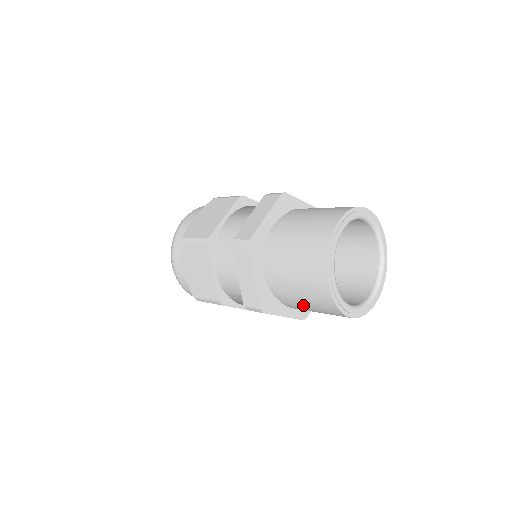
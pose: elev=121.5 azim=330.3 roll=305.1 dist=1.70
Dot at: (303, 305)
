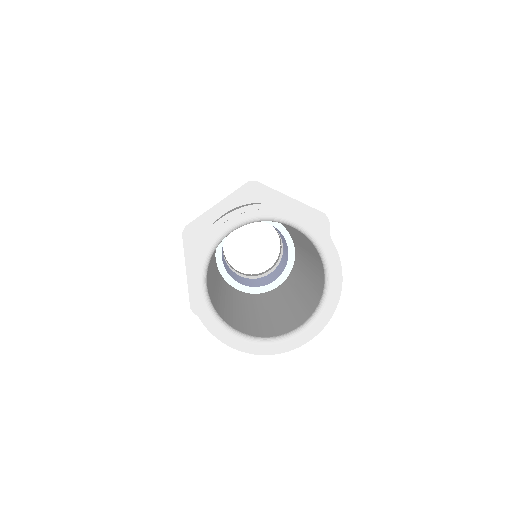
Dot at: occluded
